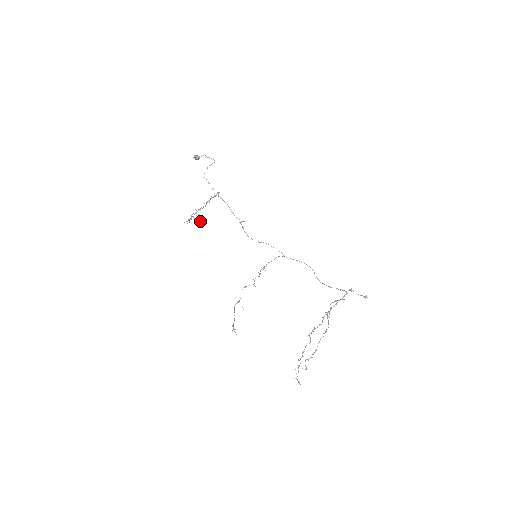
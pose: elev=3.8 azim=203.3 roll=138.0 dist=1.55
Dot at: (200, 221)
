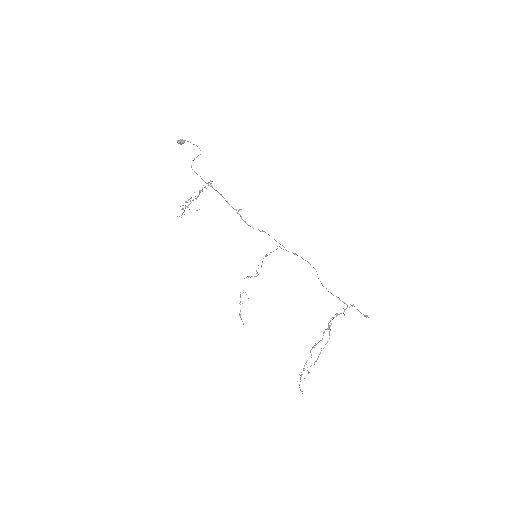
Dot at: occluded
